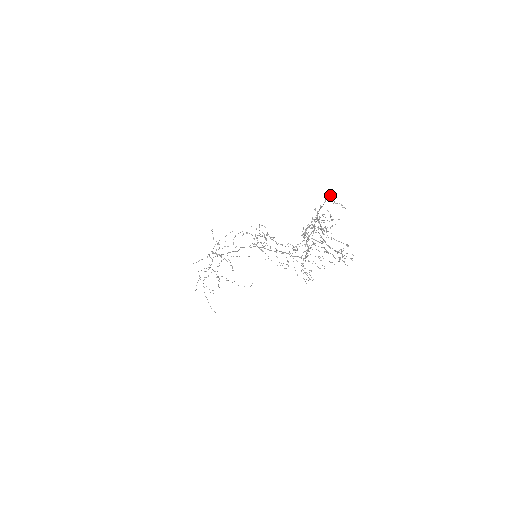
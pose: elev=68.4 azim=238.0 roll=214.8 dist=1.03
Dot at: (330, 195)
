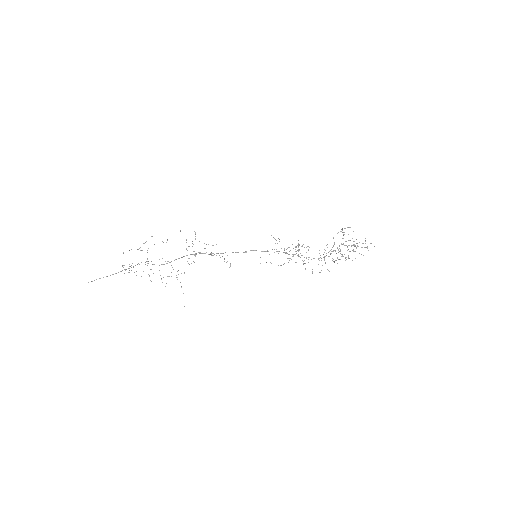
Dot at: (350, 227)
